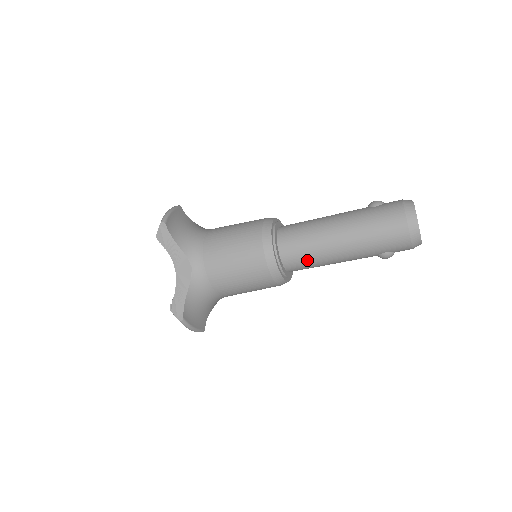
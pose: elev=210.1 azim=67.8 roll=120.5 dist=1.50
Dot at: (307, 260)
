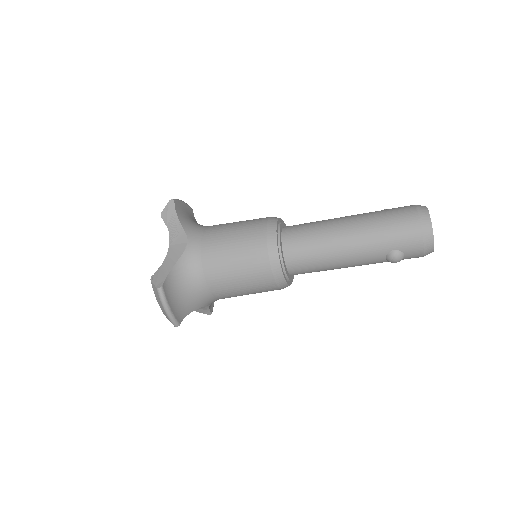
Dot at: (310, 250)
